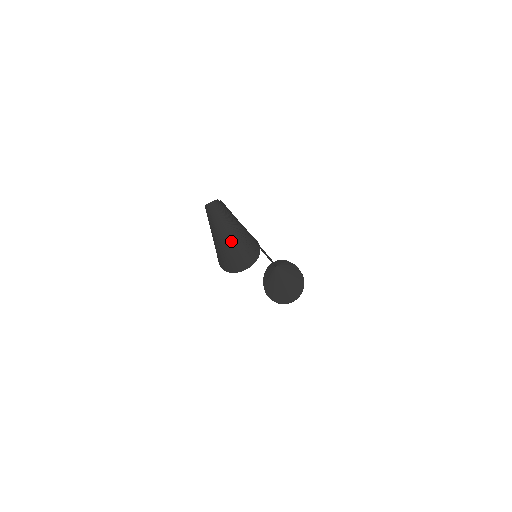
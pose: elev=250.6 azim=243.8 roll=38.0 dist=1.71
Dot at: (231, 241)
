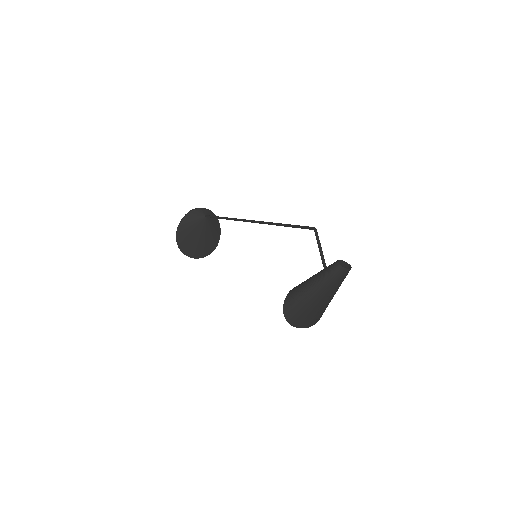
Dot at: (321, 304)
